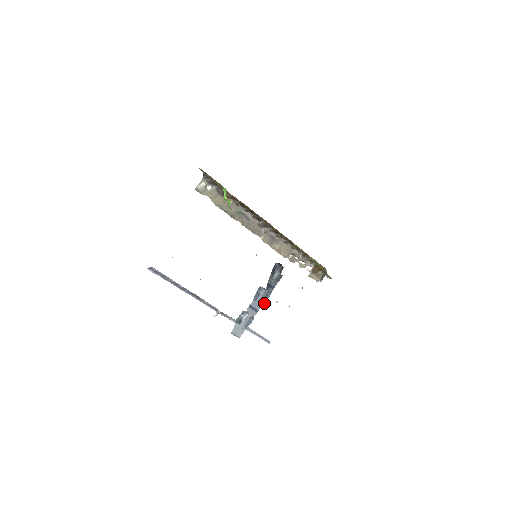
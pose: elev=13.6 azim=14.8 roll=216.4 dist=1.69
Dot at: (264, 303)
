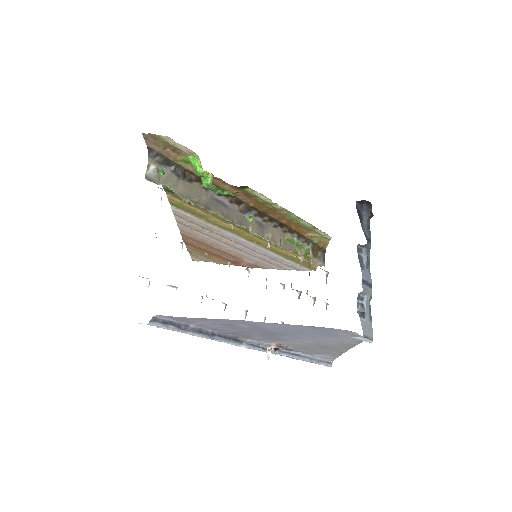
Dot at: (369, 271)
